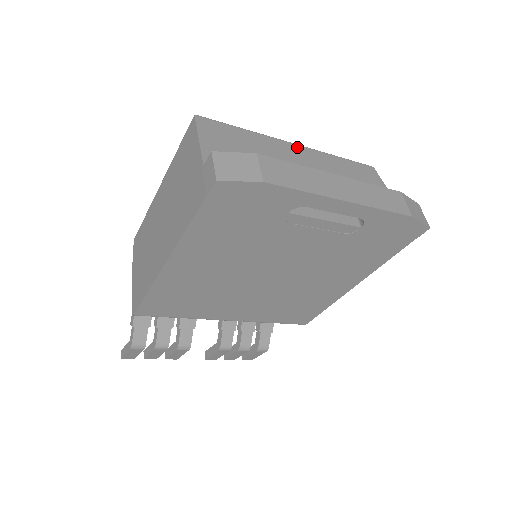
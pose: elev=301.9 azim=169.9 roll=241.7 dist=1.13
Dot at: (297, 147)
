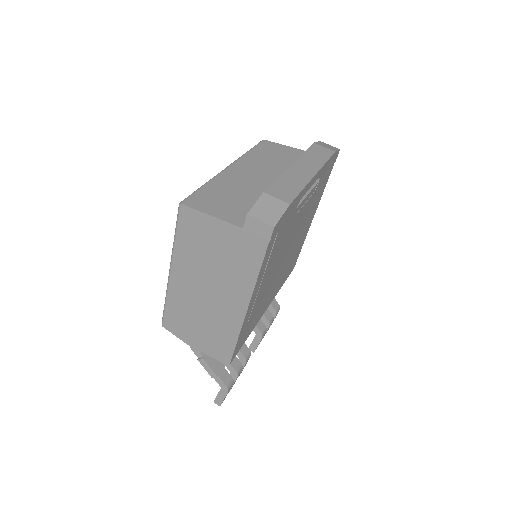
Dot at: (233, 167)
